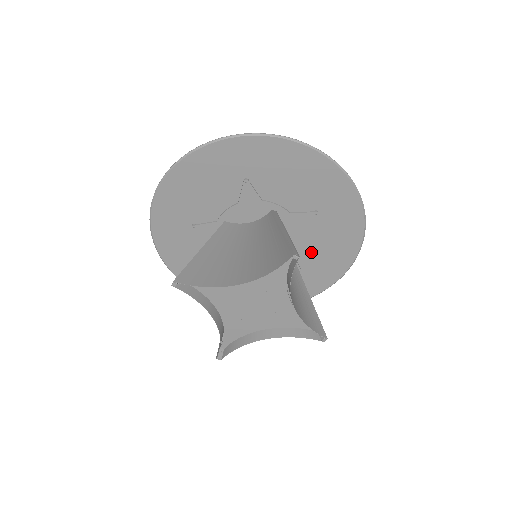
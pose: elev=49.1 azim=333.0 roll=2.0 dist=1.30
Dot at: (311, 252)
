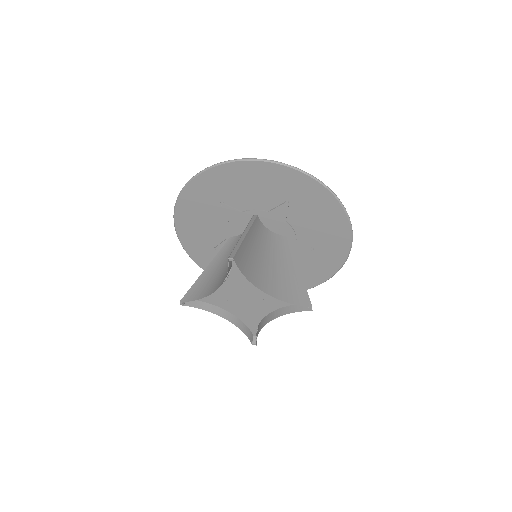
Dot at: (310, 232)
